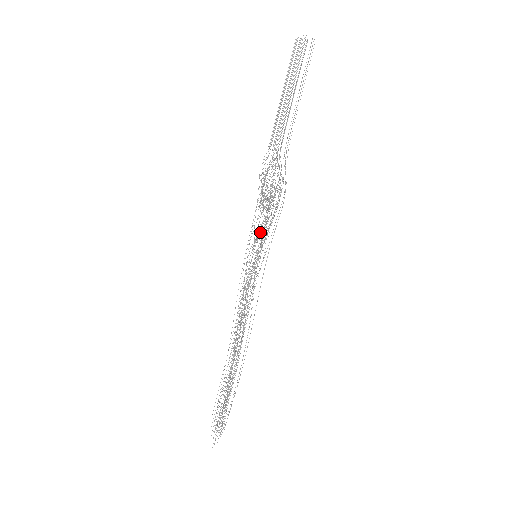
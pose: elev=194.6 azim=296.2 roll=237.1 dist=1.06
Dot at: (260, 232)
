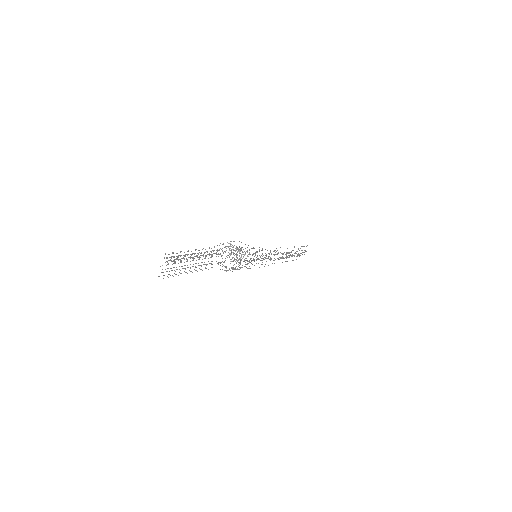
Dot at: occluded
